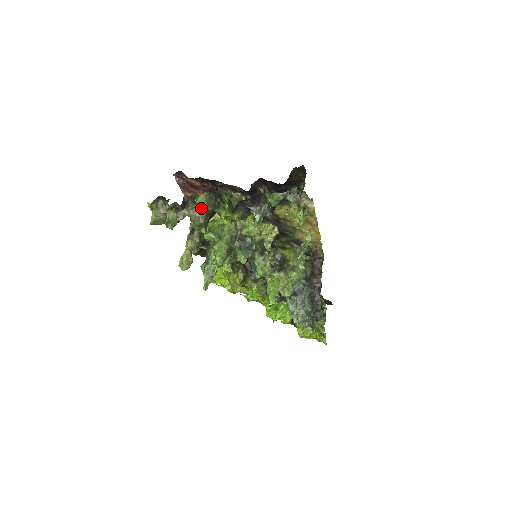
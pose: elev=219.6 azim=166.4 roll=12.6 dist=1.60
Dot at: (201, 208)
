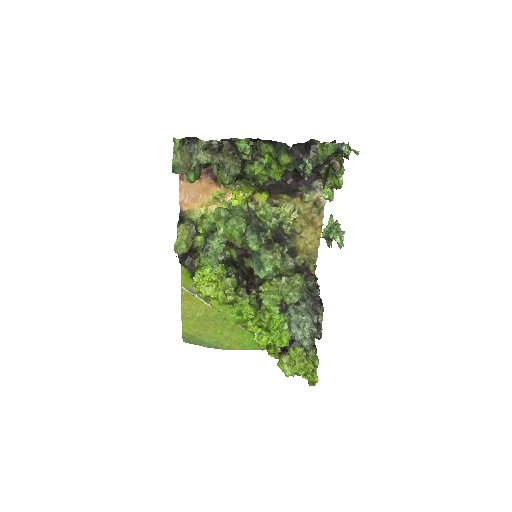
Dot at: (236, 158)
